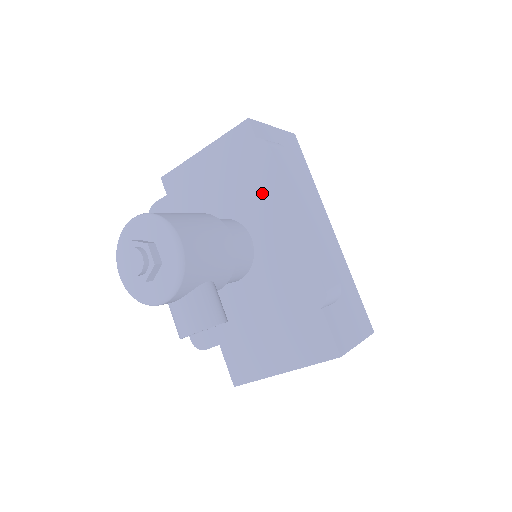
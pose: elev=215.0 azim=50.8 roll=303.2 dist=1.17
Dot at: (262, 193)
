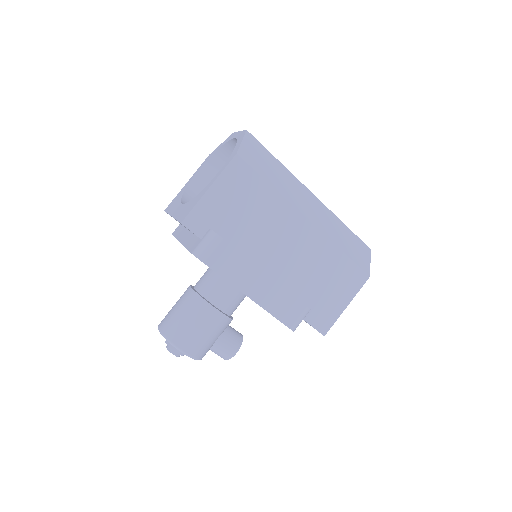
Dot at: occluded
